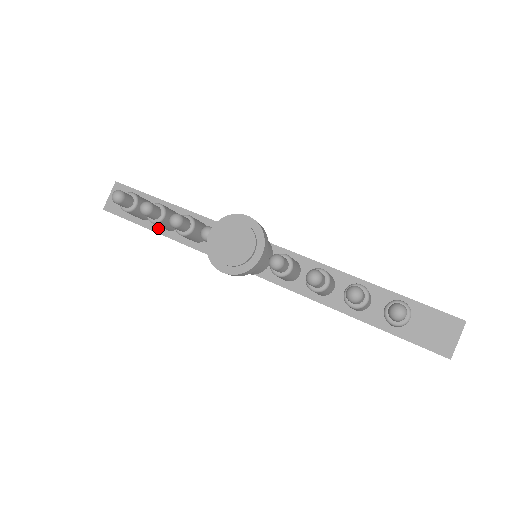
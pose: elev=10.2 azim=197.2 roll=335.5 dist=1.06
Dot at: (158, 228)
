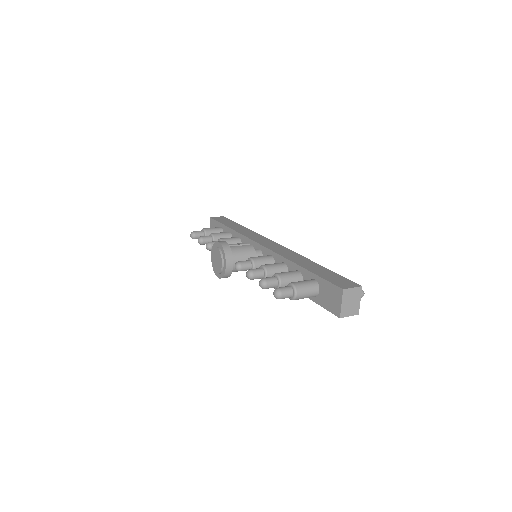
Dot at: occluded
